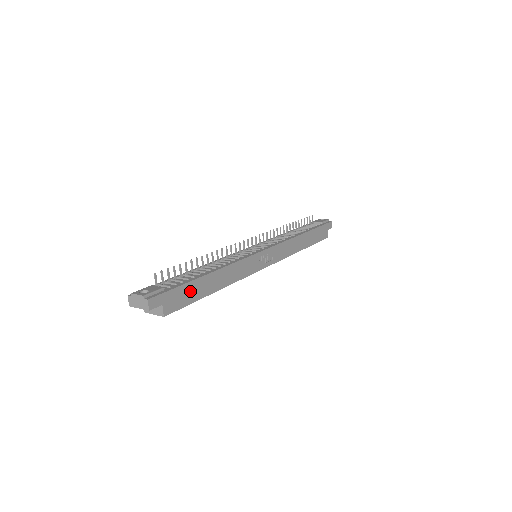
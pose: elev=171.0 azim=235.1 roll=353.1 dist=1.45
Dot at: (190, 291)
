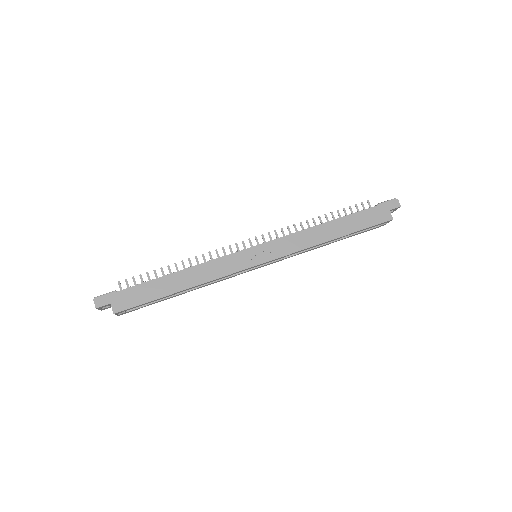
Dot at: (144, 292)
